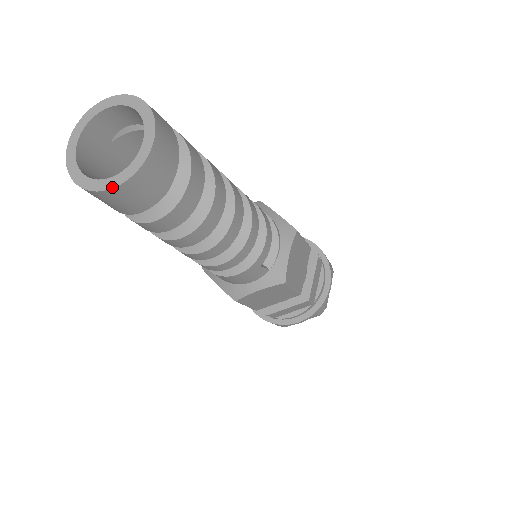
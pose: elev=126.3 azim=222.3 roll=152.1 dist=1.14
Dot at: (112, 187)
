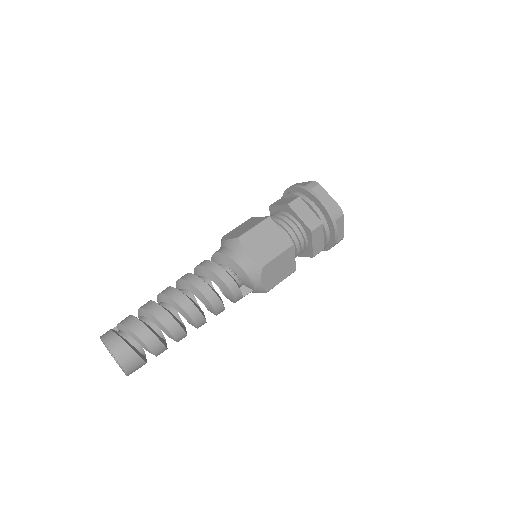
Dot at: (125, 374)
